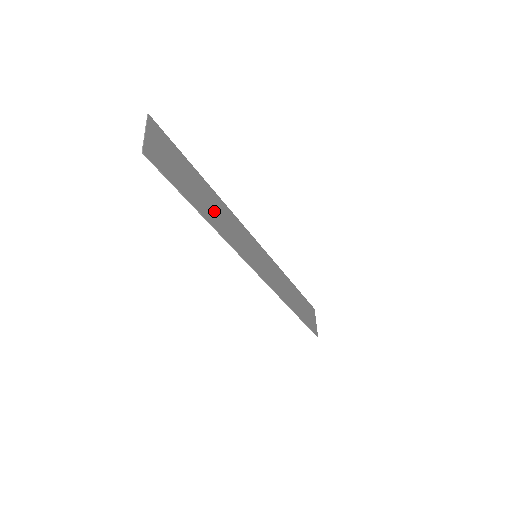
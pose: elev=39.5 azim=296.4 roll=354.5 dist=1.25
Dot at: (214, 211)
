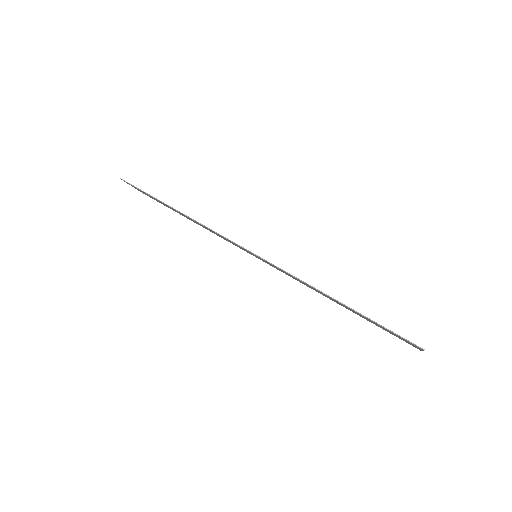
Dot at: occluded
